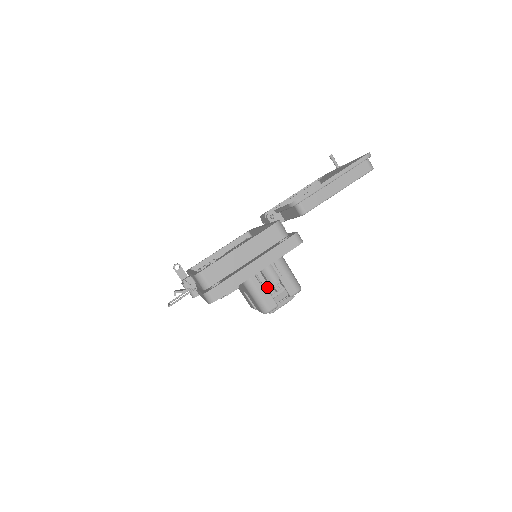
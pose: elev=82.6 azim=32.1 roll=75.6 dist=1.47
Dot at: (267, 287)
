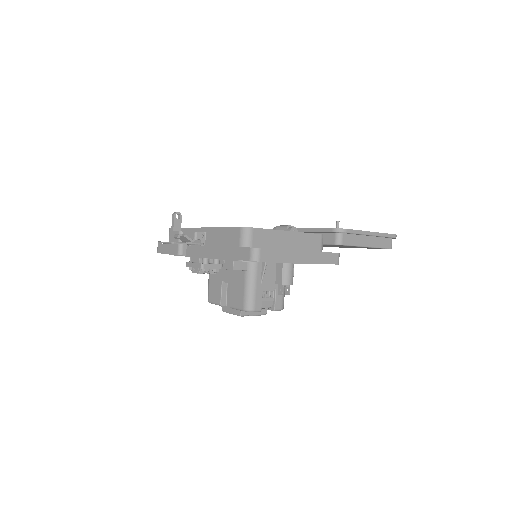
Dot at: (264, 287)
